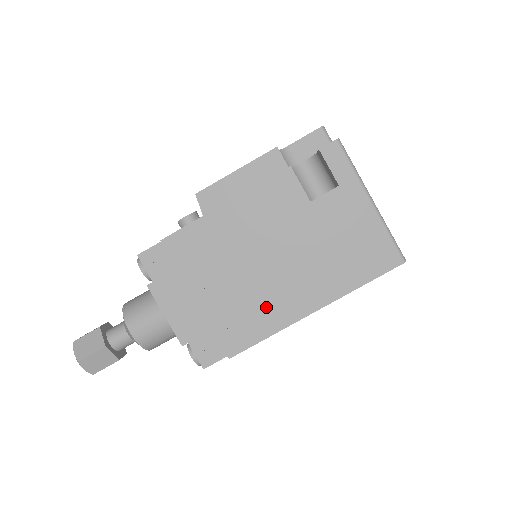
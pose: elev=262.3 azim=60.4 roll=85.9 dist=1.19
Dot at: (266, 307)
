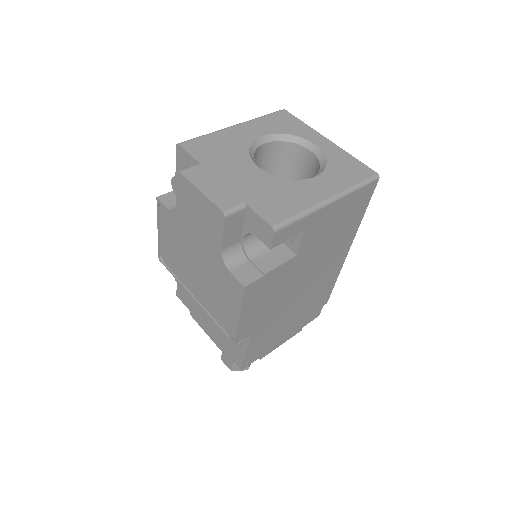
Dot at: (324, 284)
